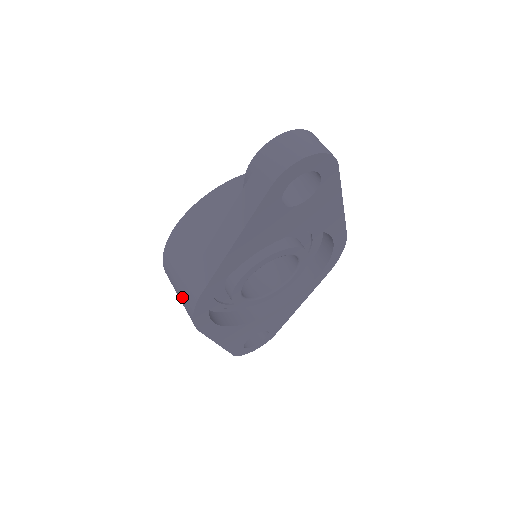
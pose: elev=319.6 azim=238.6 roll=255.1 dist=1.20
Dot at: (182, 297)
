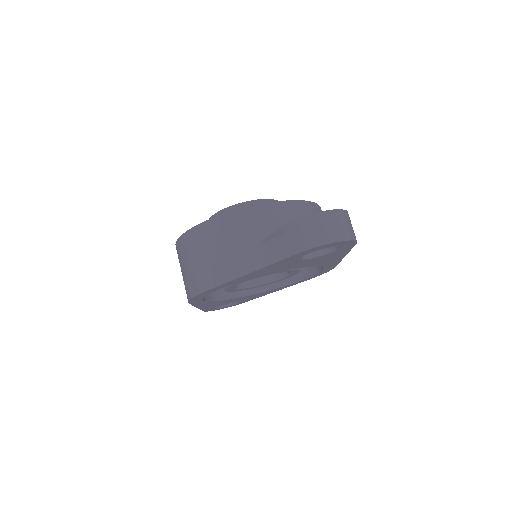
Dot at: (186, 278)
